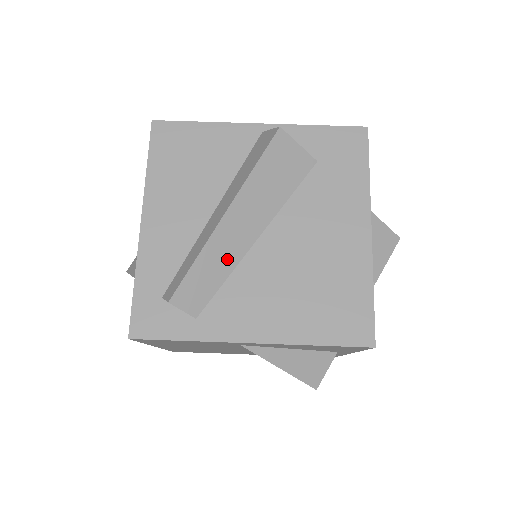
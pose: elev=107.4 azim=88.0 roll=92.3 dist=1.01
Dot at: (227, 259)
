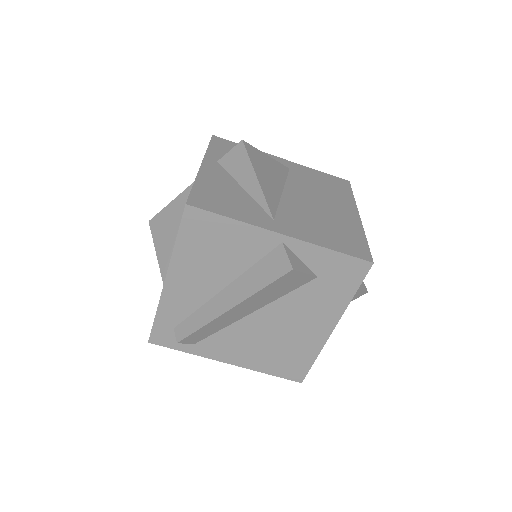
Dot at: (224, 324)
